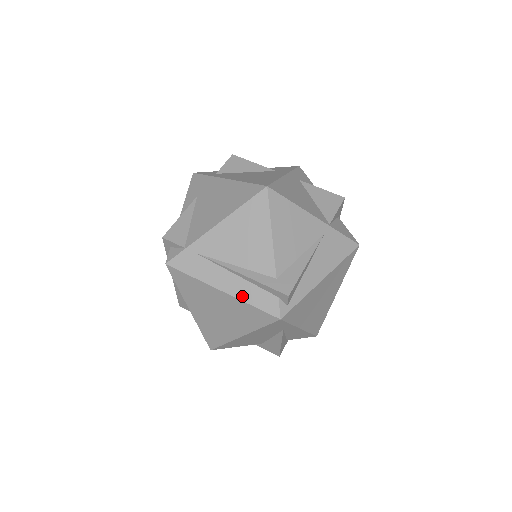
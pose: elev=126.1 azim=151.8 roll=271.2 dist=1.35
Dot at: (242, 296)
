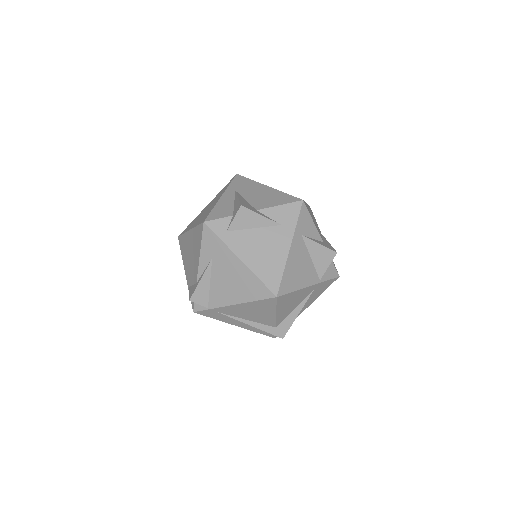
Dot at: (250, 329)
